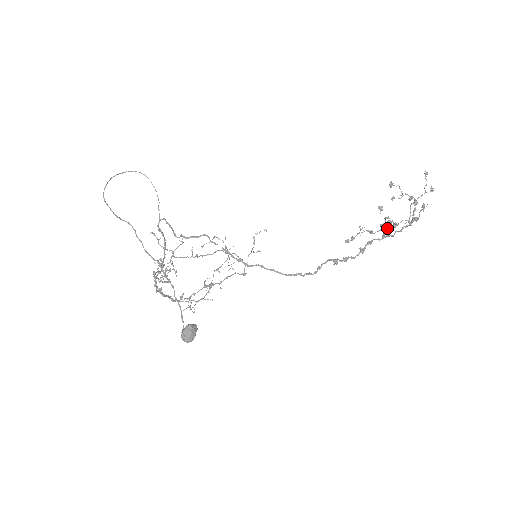
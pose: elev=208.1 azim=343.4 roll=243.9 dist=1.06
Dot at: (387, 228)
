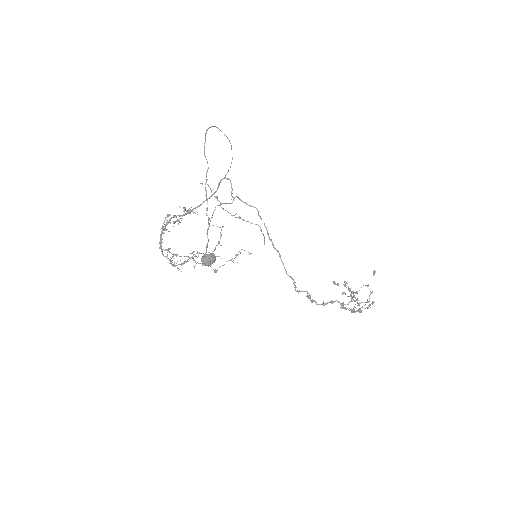
Dot at: (352, 298)
